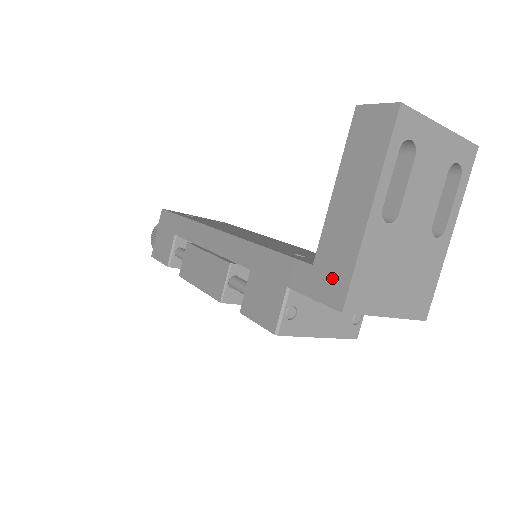
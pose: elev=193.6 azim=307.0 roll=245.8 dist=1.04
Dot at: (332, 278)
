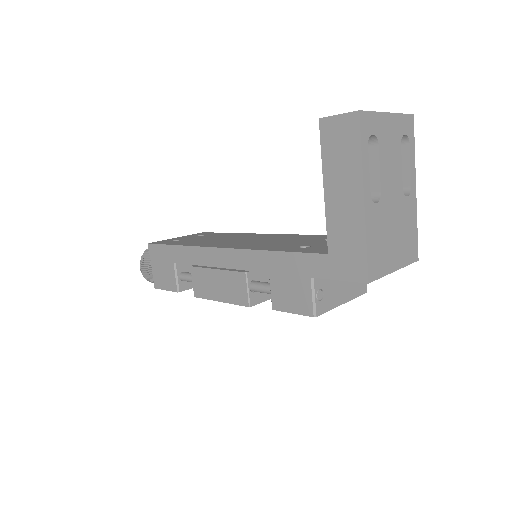
Dot at: (350, 260)
